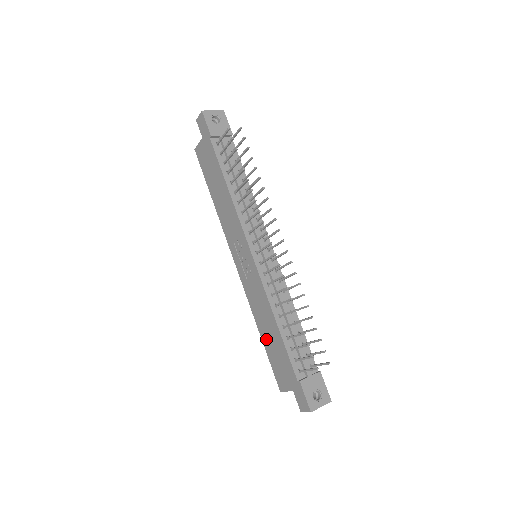
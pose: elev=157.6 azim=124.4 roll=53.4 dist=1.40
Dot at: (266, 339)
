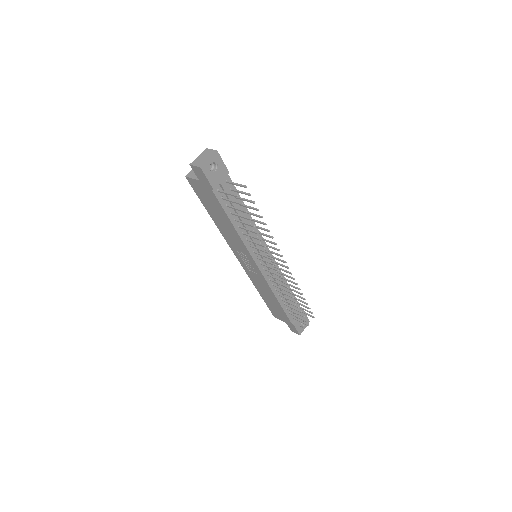
Dot at: (265, 298)
